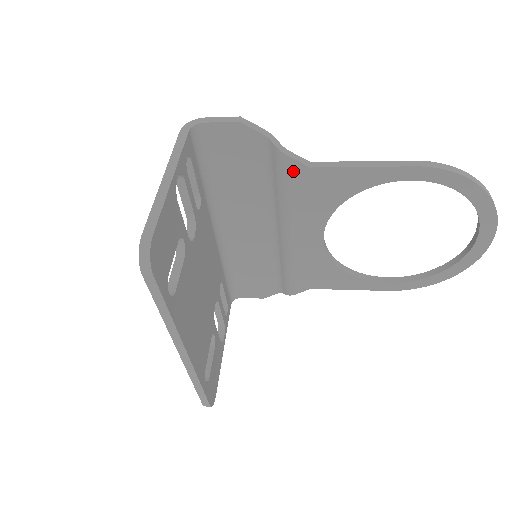
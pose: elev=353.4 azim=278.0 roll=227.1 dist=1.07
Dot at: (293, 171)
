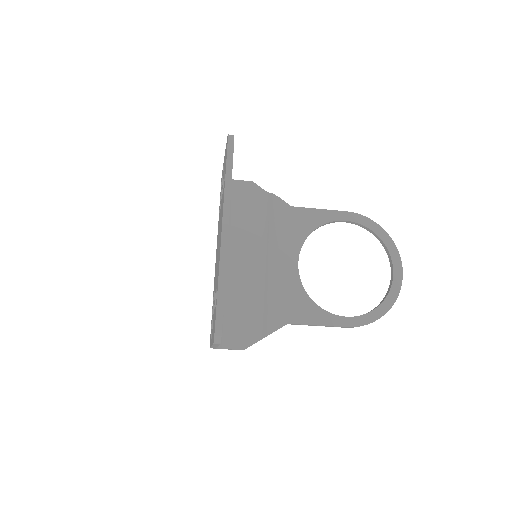
Dot at: (281, 208)
